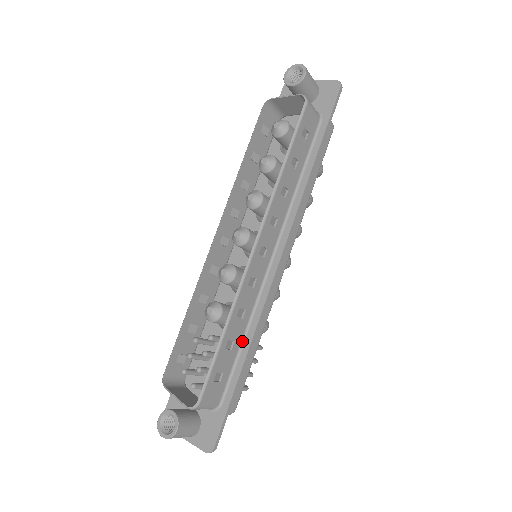
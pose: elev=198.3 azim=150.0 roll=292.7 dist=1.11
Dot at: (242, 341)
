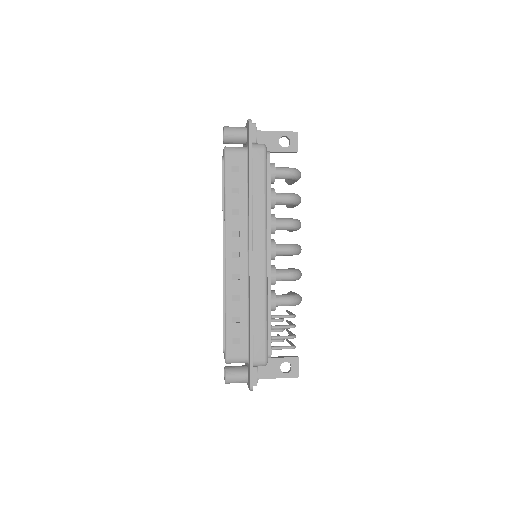
Dot at: (248, 315)
